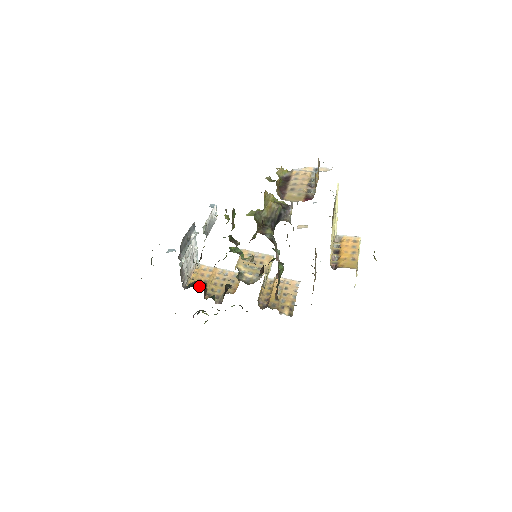
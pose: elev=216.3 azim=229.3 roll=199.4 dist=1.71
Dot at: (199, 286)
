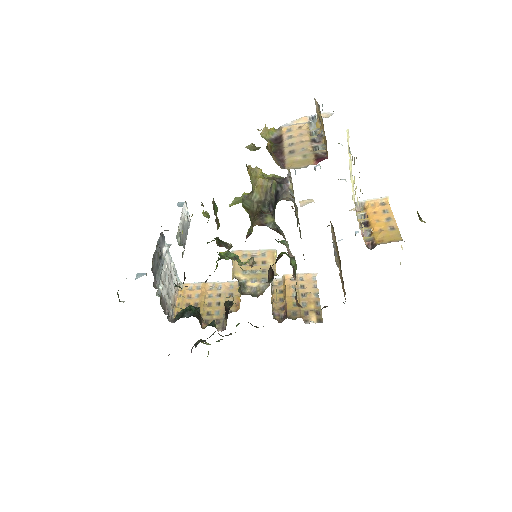
Dot at: (190, 314)
